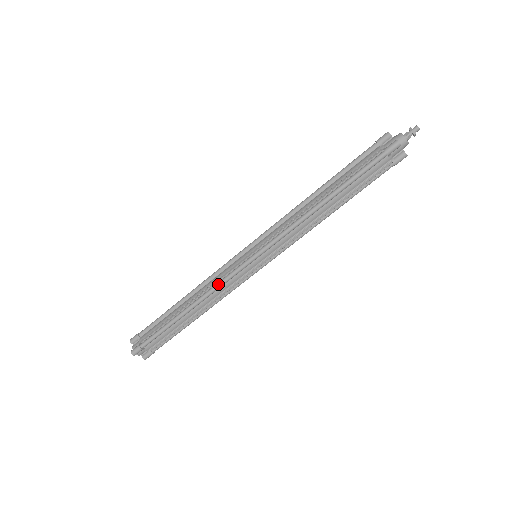
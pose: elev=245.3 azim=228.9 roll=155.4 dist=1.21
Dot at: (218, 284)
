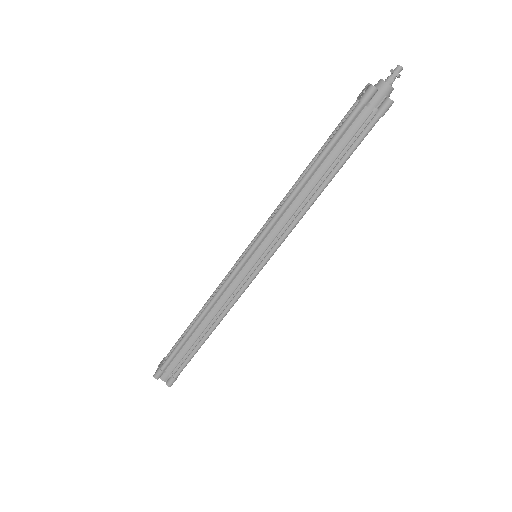
Dot at: (235, 301)
